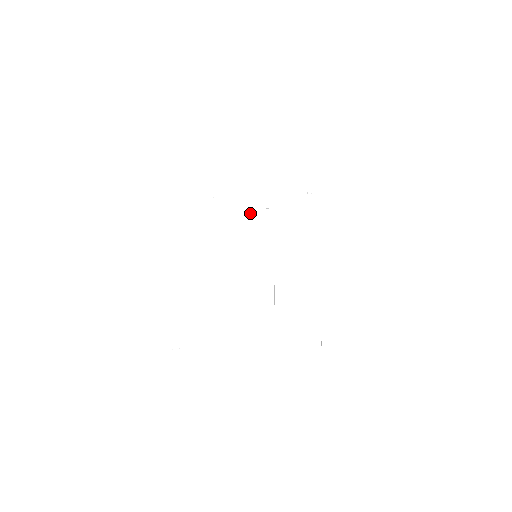
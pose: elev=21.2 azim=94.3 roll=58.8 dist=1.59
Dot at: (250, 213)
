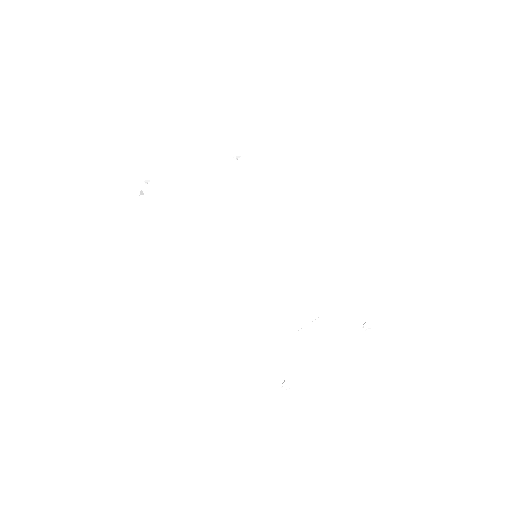
Dot at: (211, 201)
